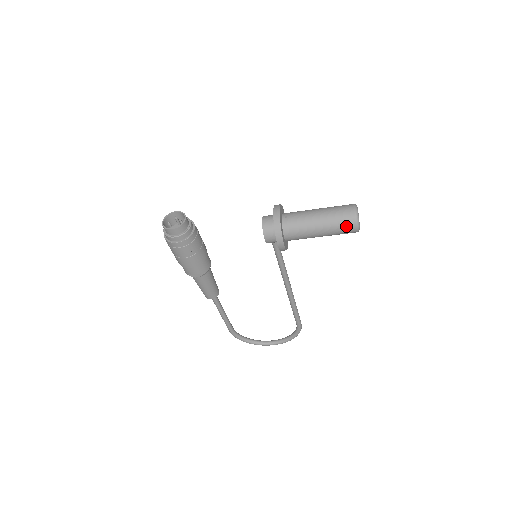
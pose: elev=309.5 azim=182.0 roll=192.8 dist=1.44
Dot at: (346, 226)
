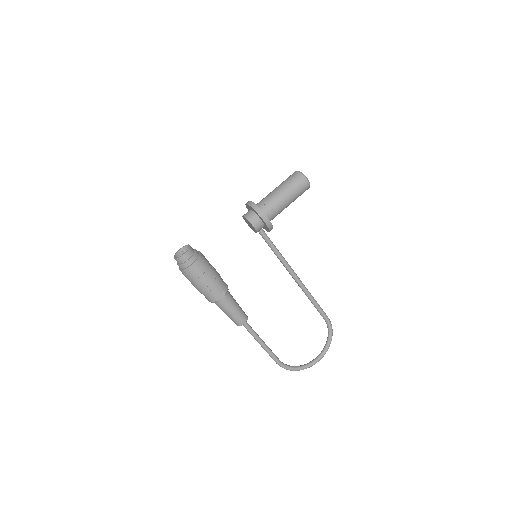
Dot at: (299, 183)
